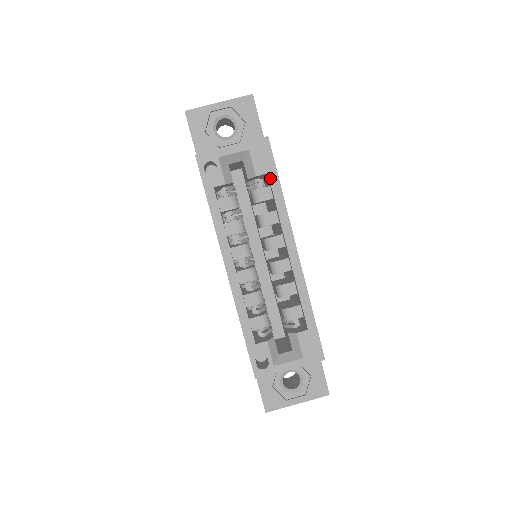
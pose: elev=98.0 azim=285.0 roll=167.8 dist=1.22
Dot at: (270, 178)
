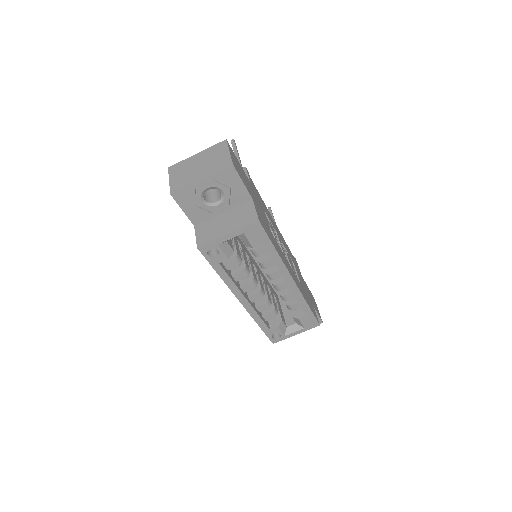
Dot at: (265, 246)
